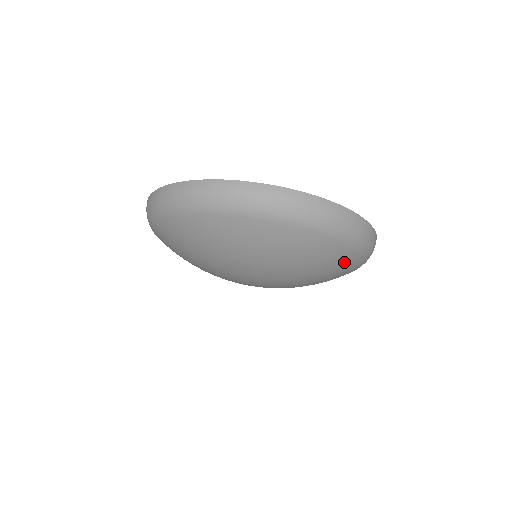
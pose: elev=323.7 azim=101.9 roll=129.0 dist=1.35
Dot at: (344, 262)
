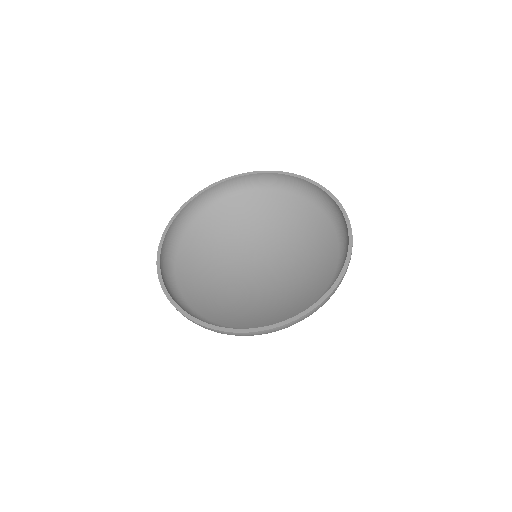
Dot at: (330, 241)
